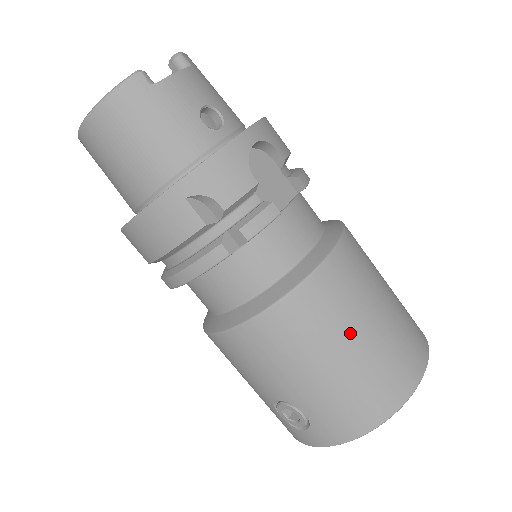
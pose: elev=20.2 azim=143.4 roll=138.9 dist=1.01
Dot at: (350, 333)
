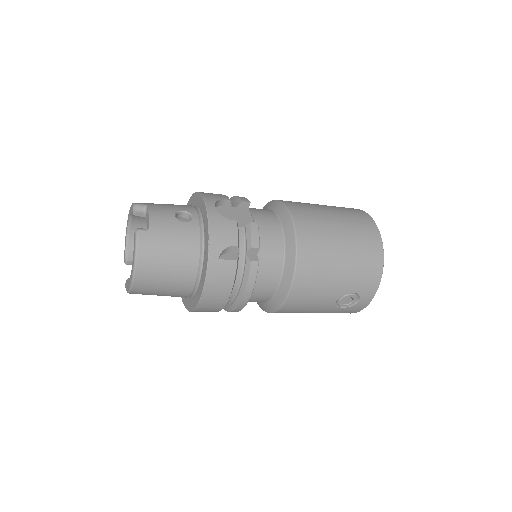
Dot at: (334, 239)
